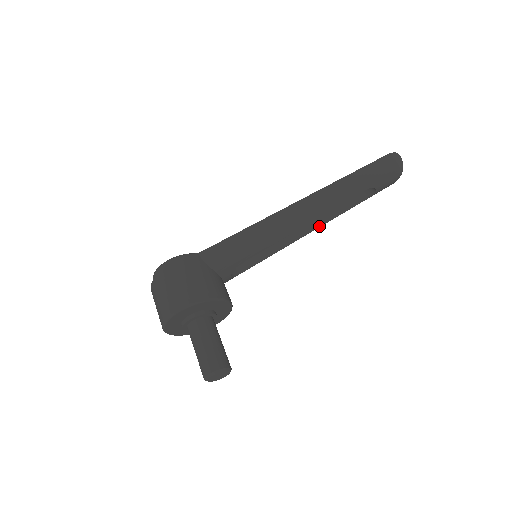
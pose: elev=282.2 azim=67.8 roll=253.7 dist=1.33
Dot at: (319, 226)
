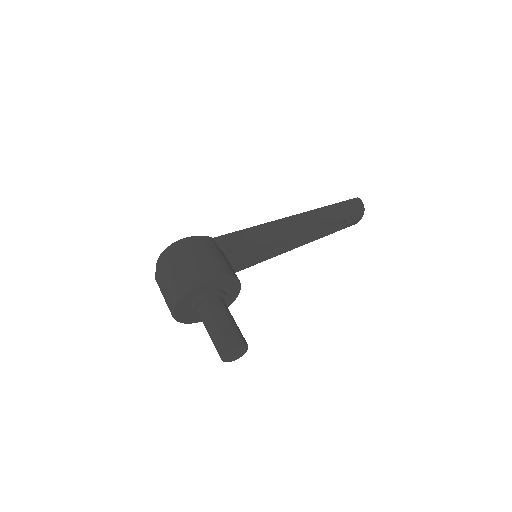
Dot at: (303, 244)
